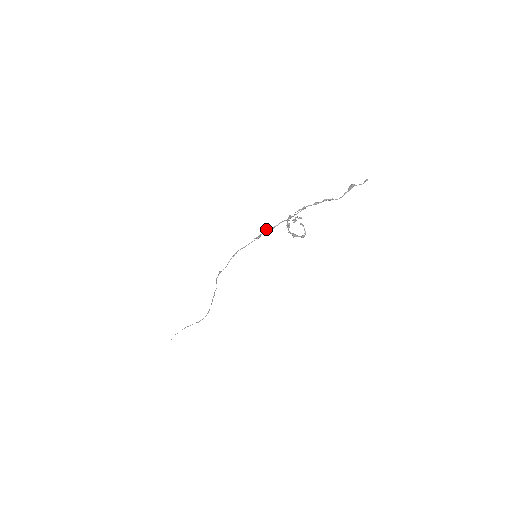
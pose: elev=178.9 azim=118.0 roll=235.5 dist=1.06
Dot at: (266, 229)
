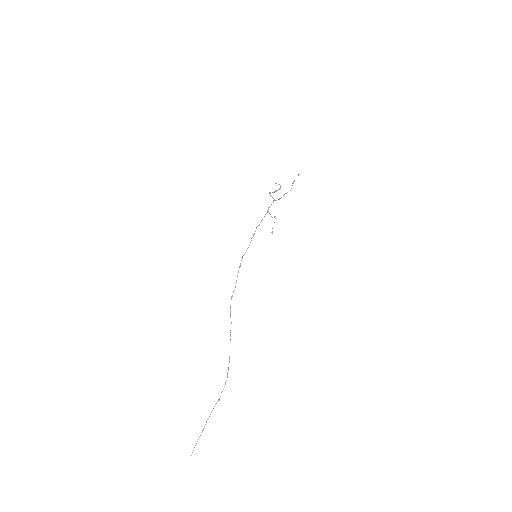
Dot at: (257, 226)
